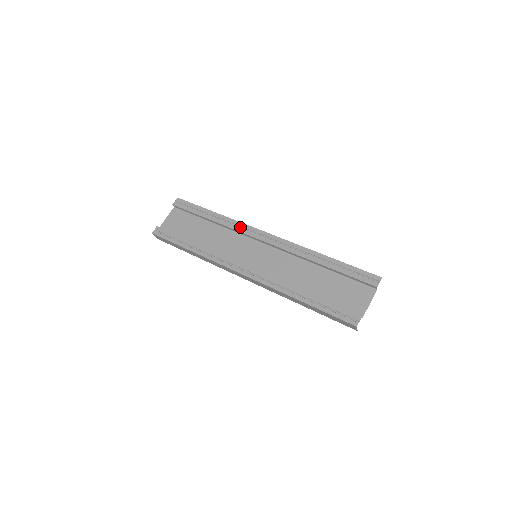
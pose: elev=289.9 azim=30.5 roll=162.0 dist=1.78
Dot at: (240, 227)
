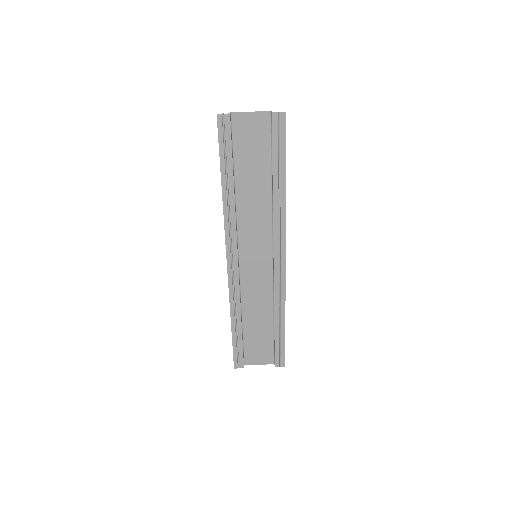
Dot at: (280, 226)
